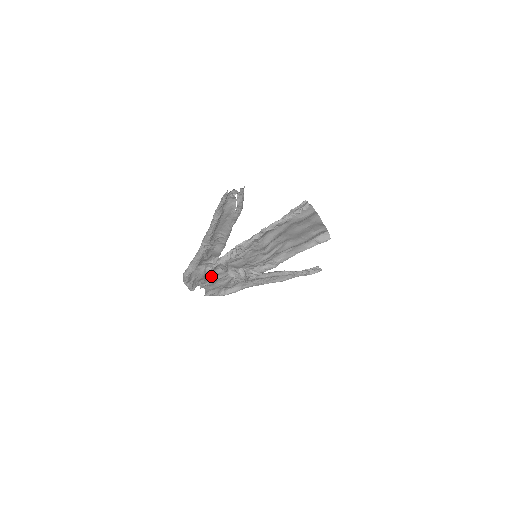
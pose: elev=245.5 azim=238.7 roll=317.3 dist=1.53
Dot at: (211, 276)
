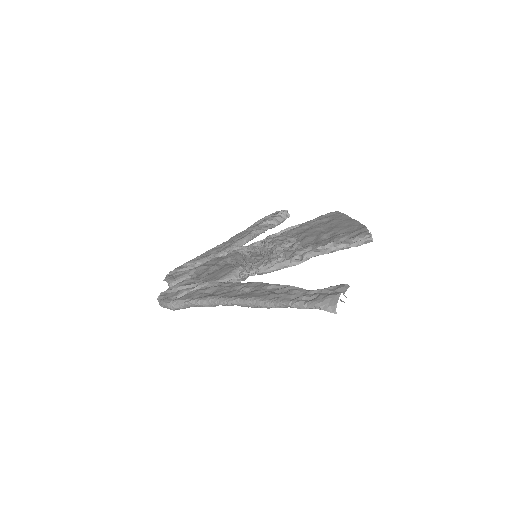
Dot at: (191, 281)
